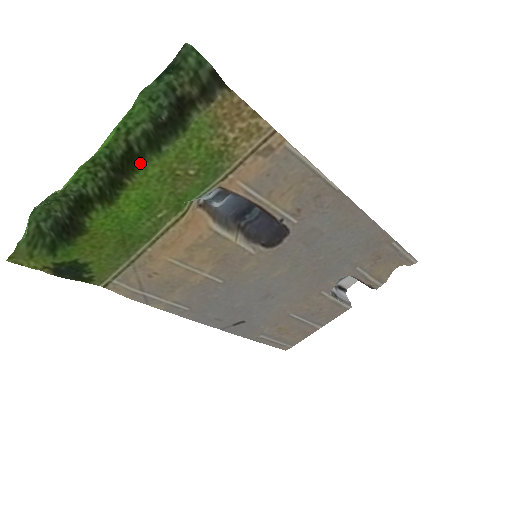
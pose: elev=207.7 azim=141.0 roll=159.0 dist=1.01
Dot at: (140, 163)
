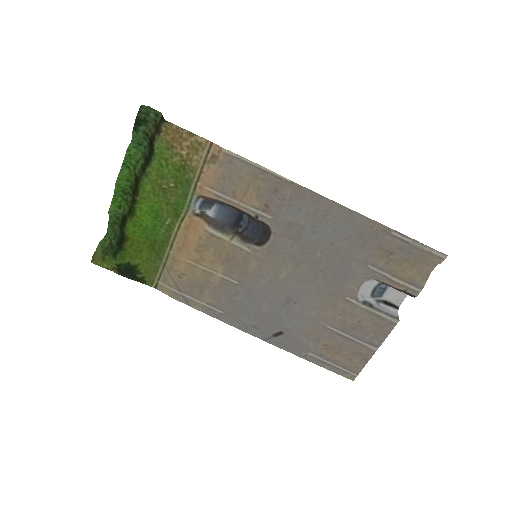
Dot at: (139, 184)
